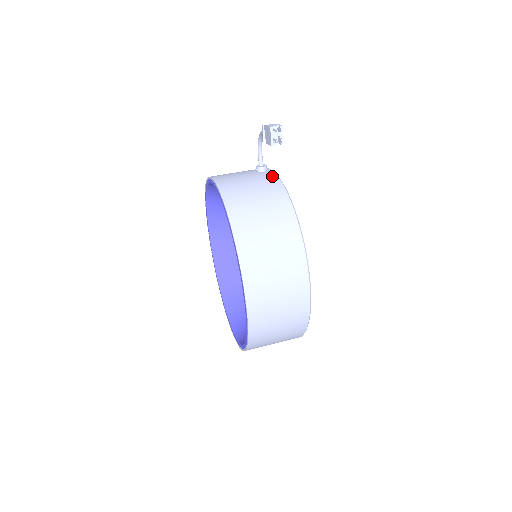
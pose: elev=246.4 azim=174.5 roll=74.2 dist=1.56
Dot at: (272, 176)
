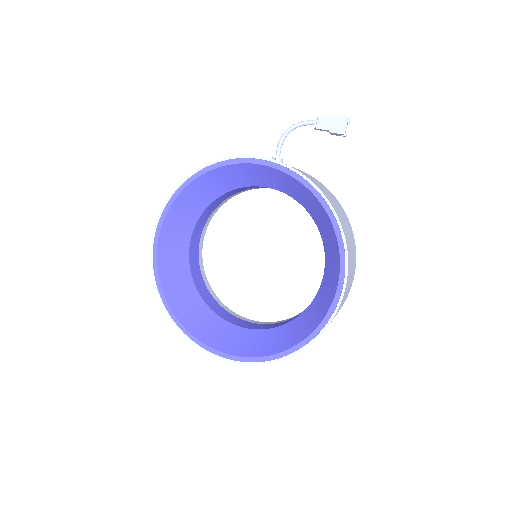
Dot at: occluded
